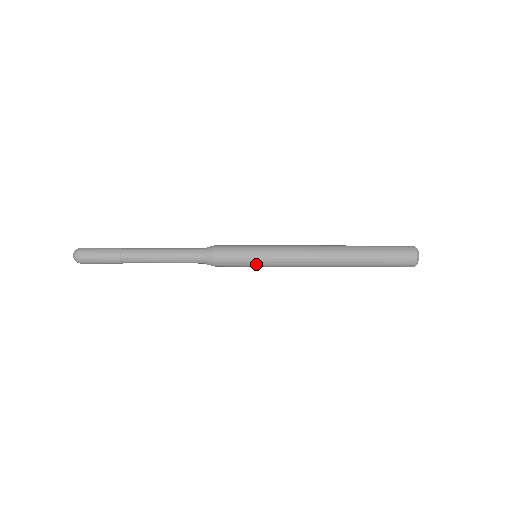
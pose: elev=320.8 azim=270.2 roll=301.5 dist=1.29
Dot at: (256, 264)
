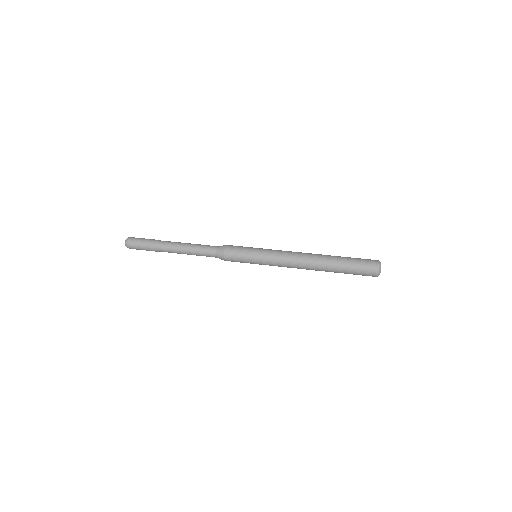
Dot at: occluded
